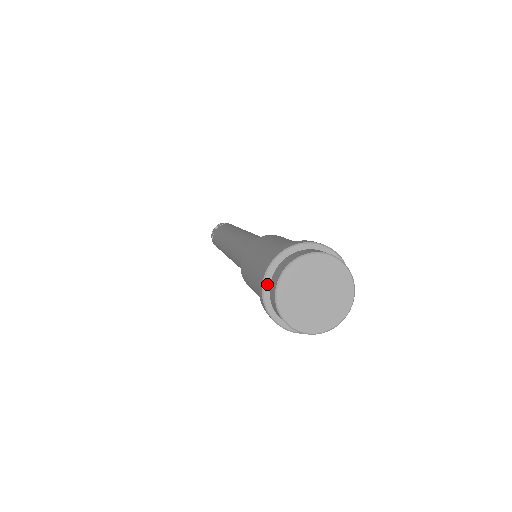
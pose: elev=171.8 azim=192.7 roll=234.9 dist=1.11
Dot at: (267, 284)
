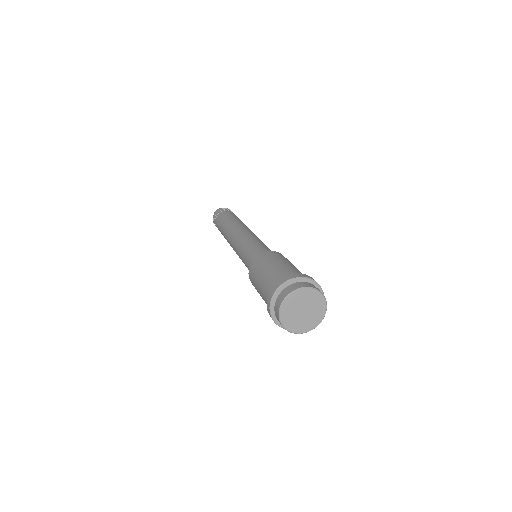
Dot at: (273, 313)
